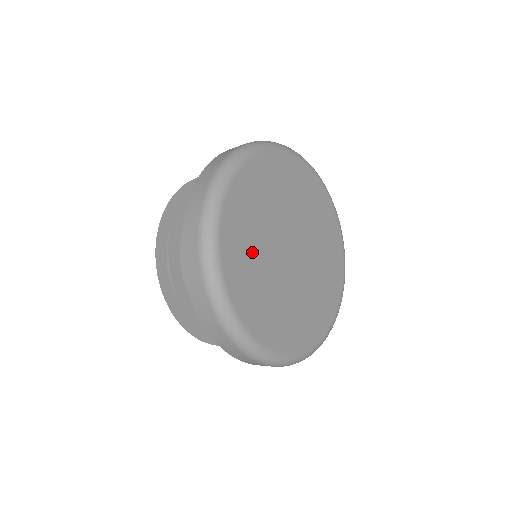
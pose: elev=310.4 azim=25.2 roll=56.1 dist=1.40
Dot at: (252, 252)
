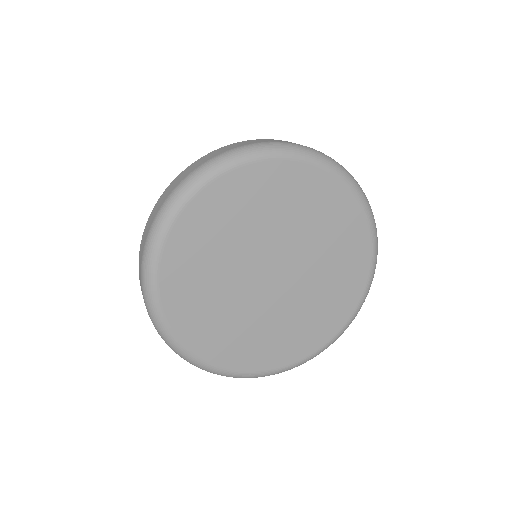
Dot at: (225, 322)
